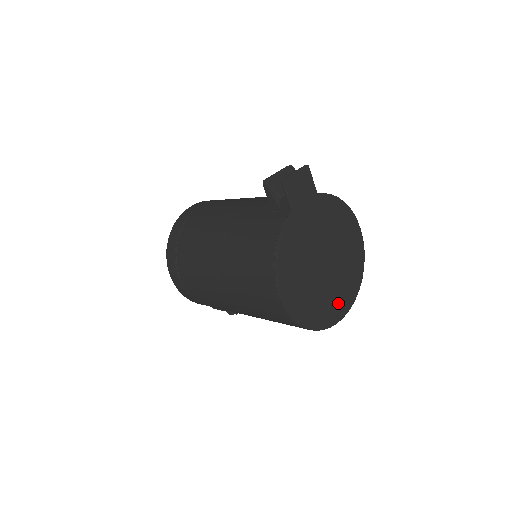
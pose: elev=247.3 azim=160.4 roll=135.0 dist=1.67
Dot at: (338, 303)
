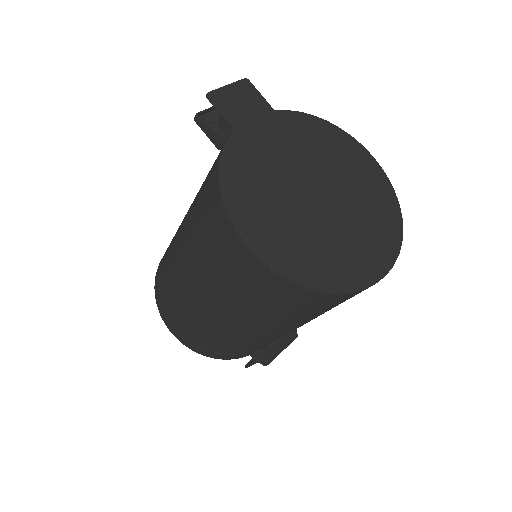
Dot at: (367, 252)
